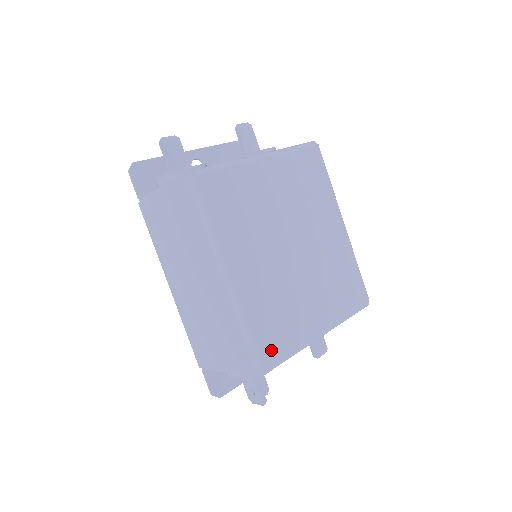
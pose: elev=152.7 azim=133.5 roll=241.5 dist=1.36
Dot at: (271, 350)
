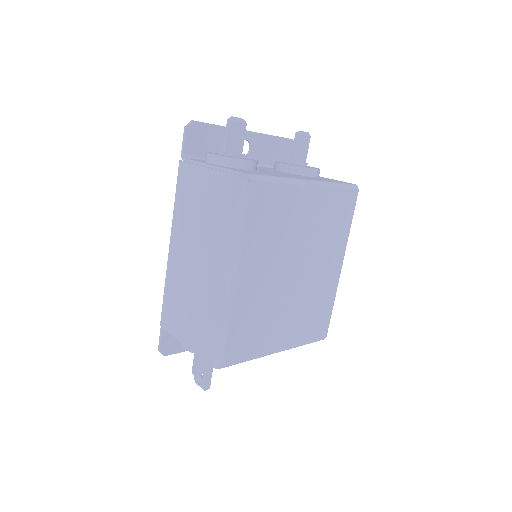
Dot at: (235, 351)
